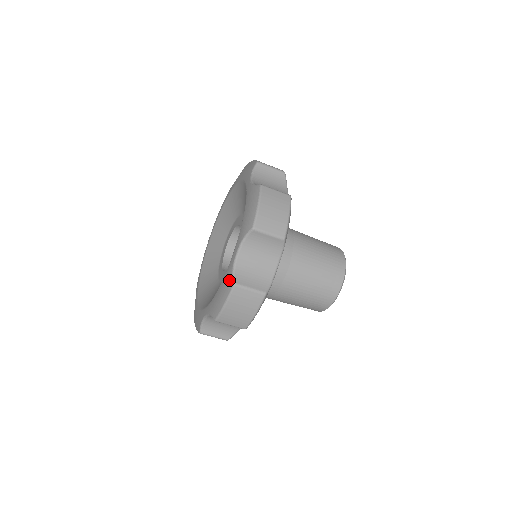
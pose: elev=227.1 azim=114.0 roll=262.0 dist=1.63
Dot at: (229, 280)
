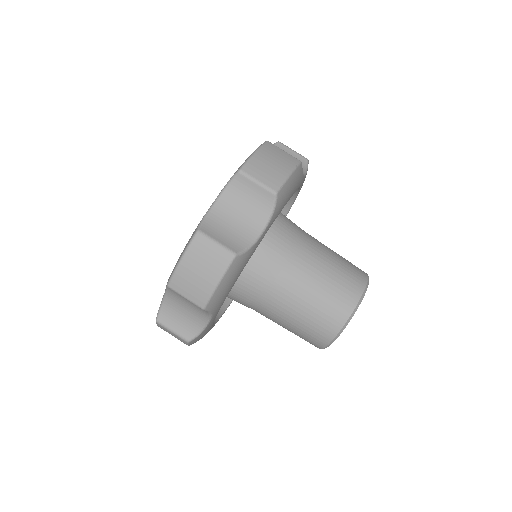
Dot at: occluded
